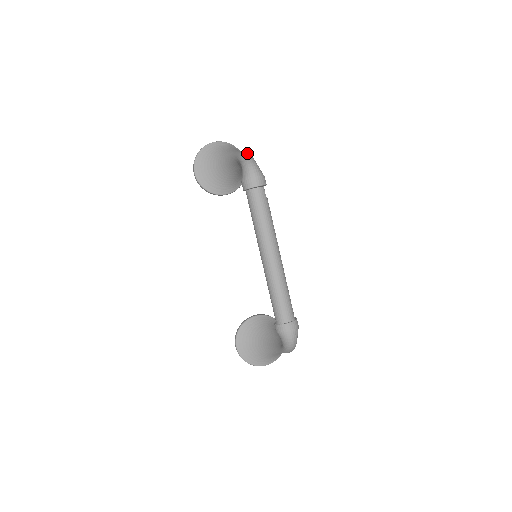
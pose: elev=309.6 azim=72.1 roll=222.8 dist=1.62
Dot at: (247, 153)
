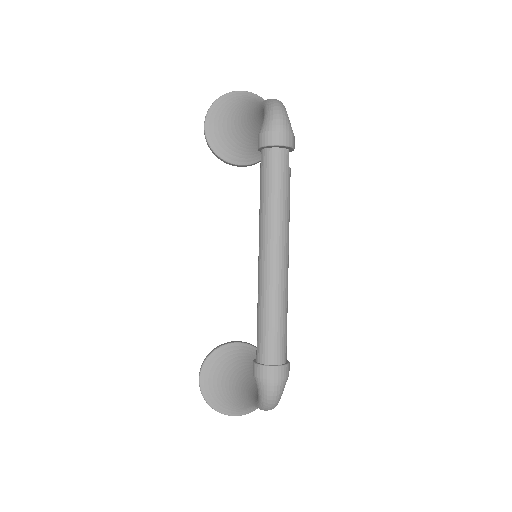
Dot at: occluded
